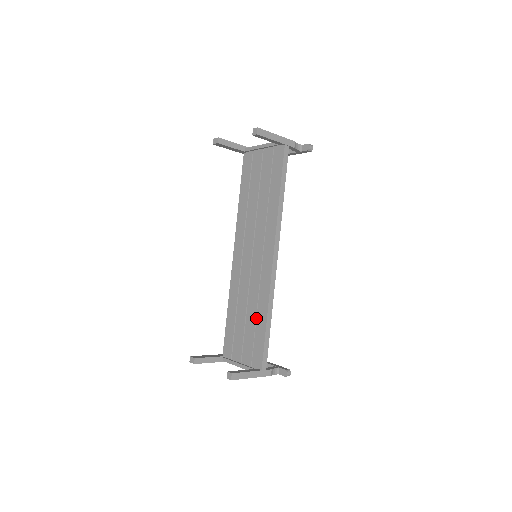
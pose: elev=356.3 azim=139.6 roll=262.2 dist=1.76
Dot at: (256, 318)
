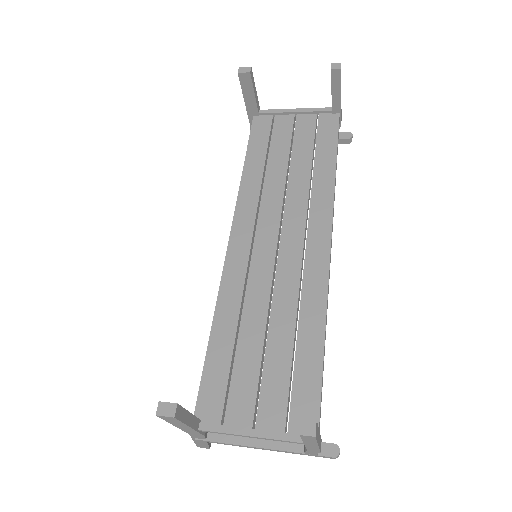
Dot at: (294, 338)
